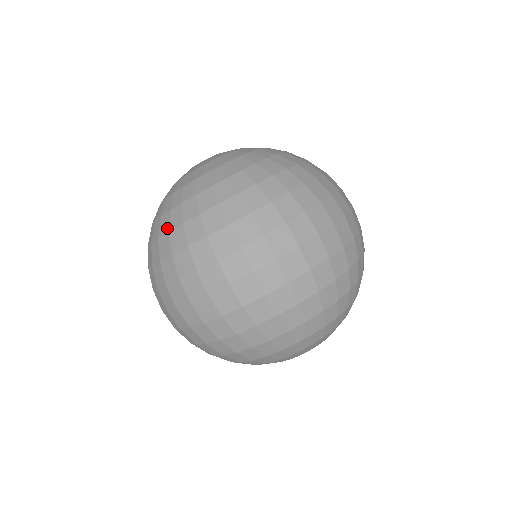
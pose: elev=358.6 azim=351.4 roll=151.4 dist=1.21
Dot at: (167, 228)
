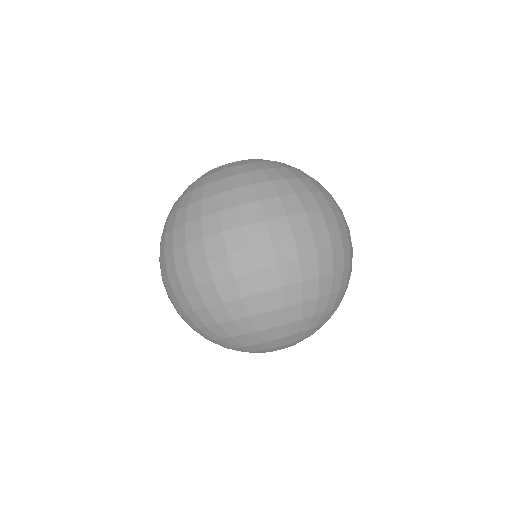
Dot at: (249, 182)
